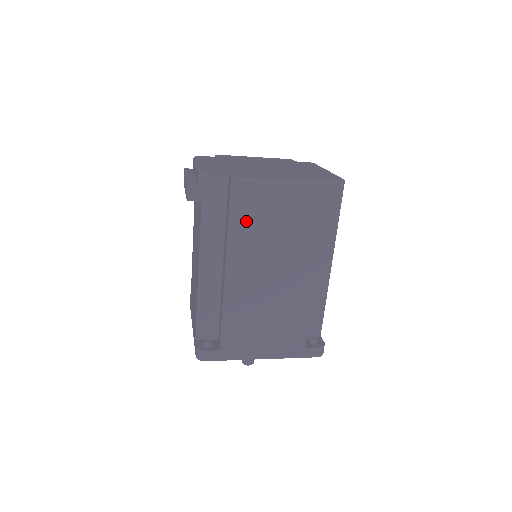
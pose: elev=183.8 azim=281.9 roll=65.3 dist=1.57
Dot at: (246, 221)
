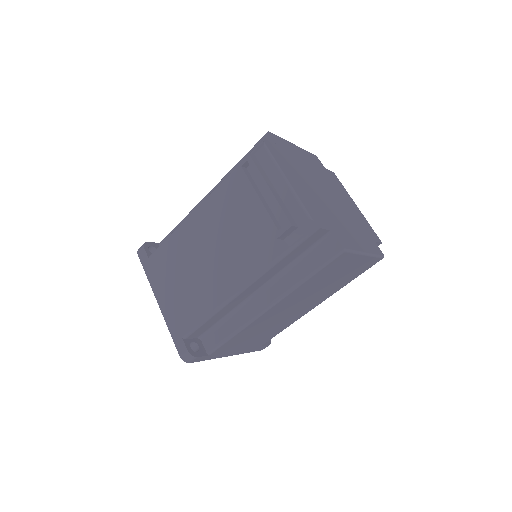
Dot at: (318, 278)
